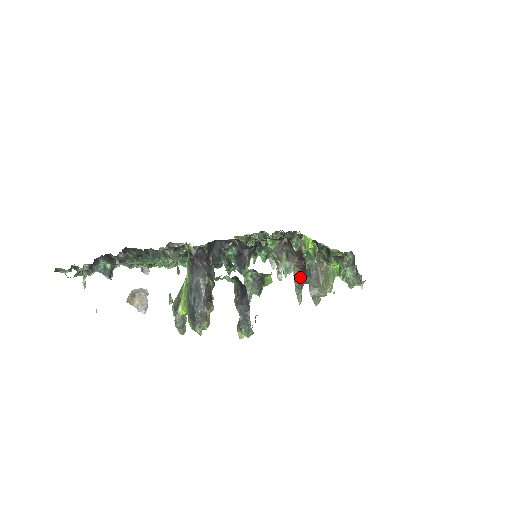
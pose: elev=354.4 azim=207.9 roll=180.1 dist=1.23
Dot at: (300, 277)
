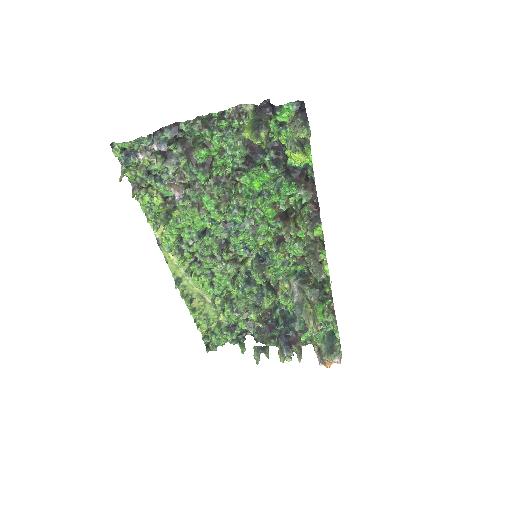
Dot at: (312, 219)
